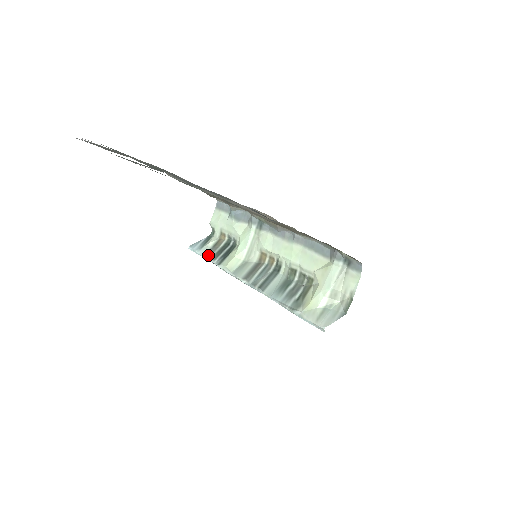
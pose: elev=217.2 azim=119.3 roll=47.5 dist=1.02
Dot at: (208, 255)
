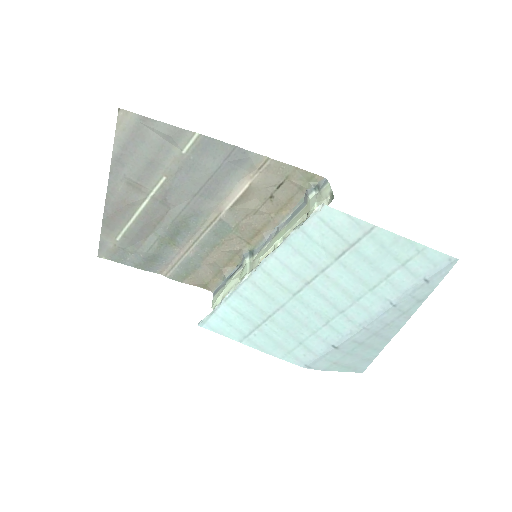
Dot at: (217, 305)
